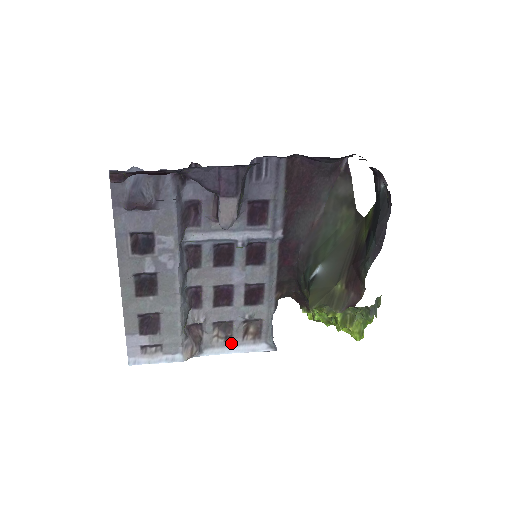
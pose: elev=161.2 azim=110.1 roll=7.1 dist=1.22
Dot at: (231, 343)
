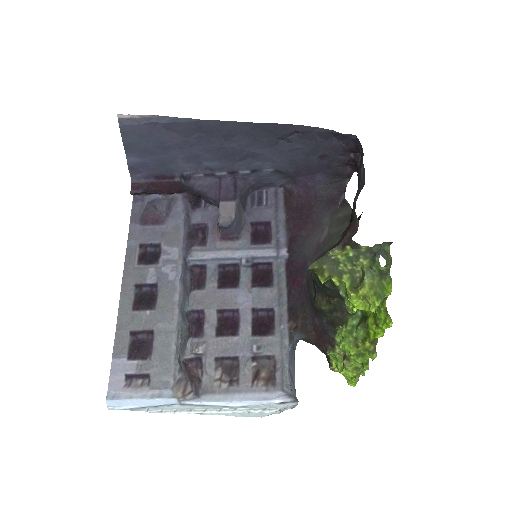
Dot at: (237, 389)
